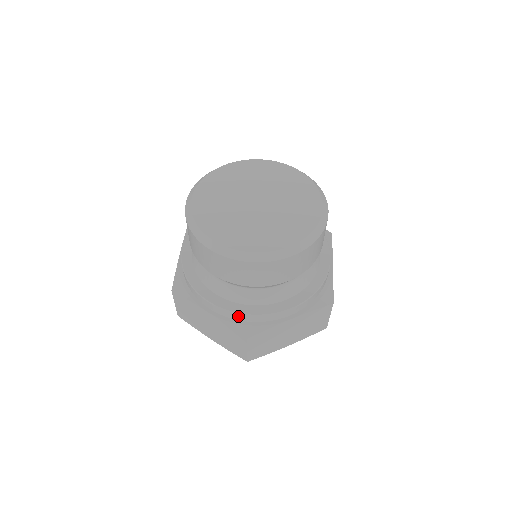
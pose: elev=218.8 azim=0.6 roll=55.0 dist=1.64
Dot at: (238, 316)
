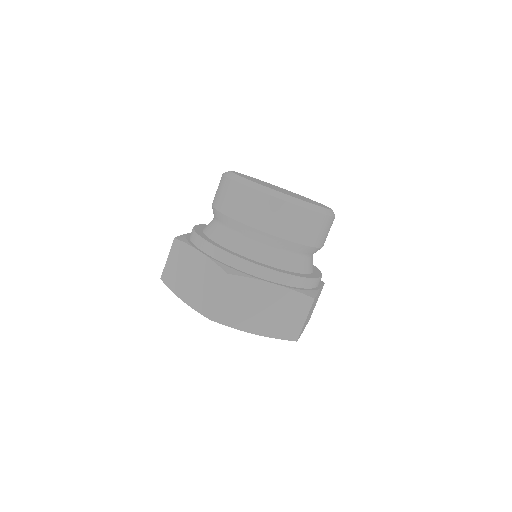
Dot at: (300, 281)
